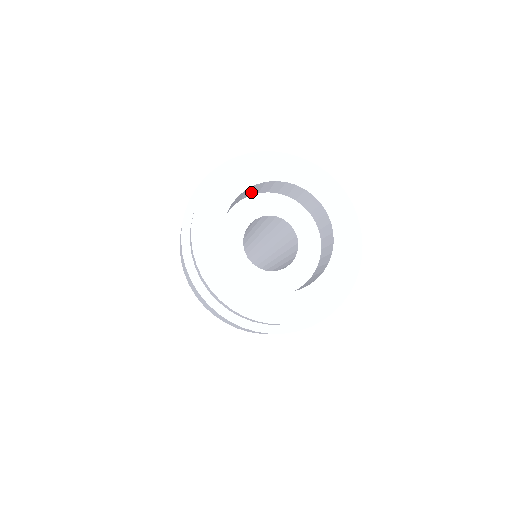
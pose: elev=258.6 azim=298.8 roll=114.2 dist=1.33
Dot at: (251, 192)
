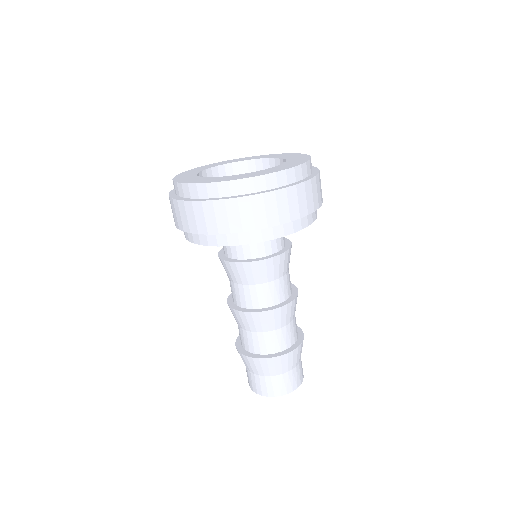
Dot at: occluded
